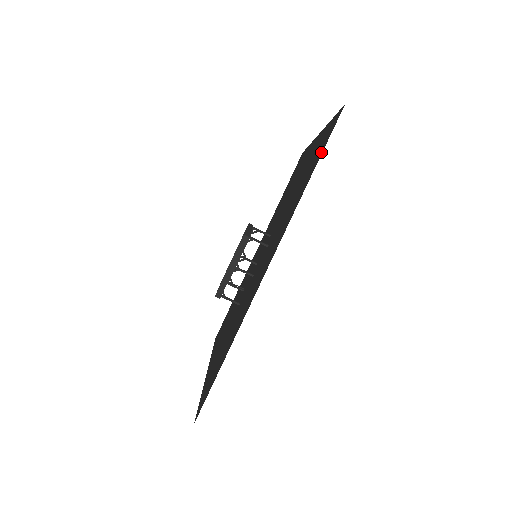
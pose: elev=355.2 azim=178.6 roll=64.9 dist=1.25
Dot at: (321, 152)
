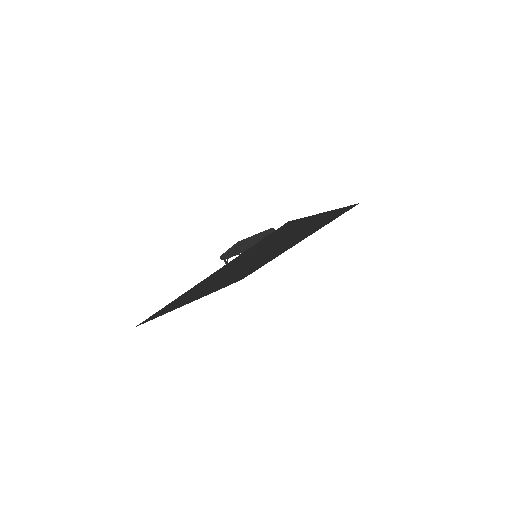
Dot at: (349, 207)
